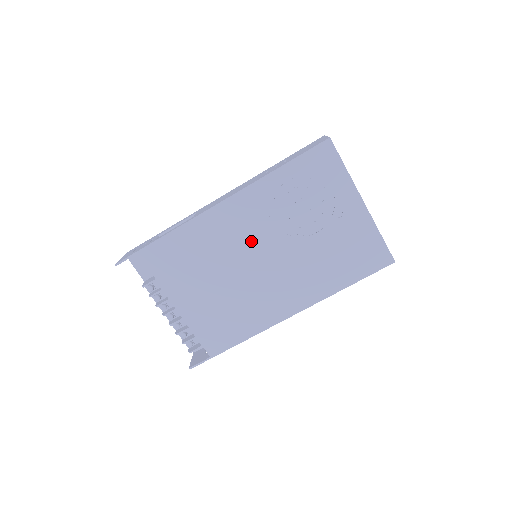
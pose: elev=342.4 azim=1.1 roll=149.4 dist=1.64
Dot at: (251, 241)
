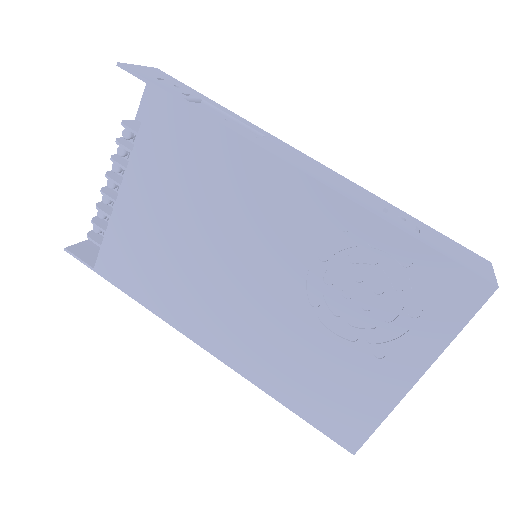
Dot at: (267, 245)
